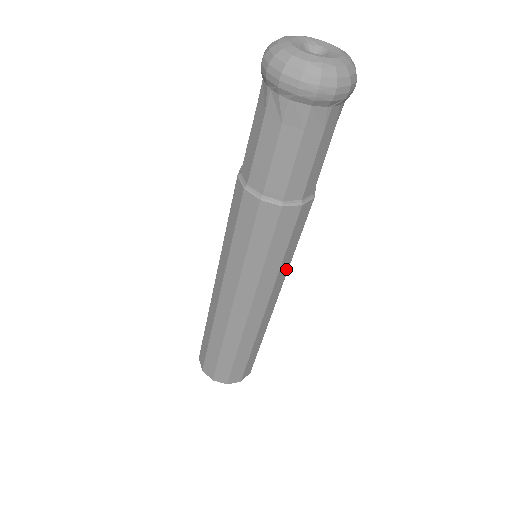
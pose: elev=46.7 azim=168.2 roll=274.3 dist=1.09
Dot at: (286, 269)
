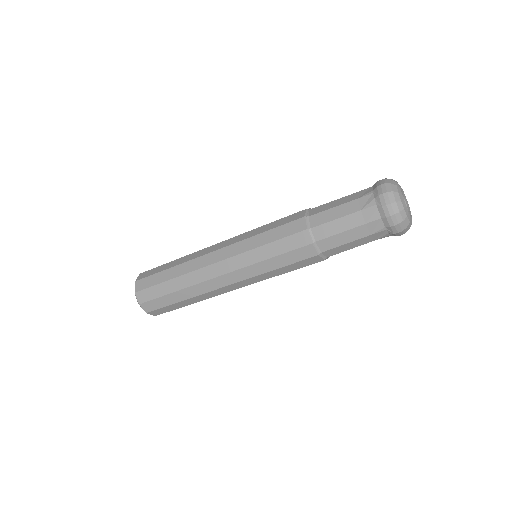
Dot at: occluded
